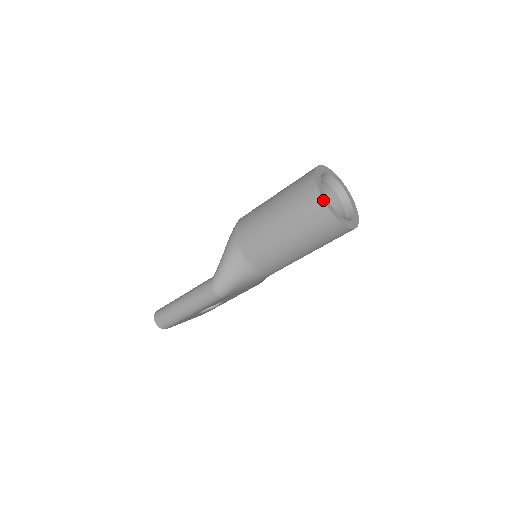
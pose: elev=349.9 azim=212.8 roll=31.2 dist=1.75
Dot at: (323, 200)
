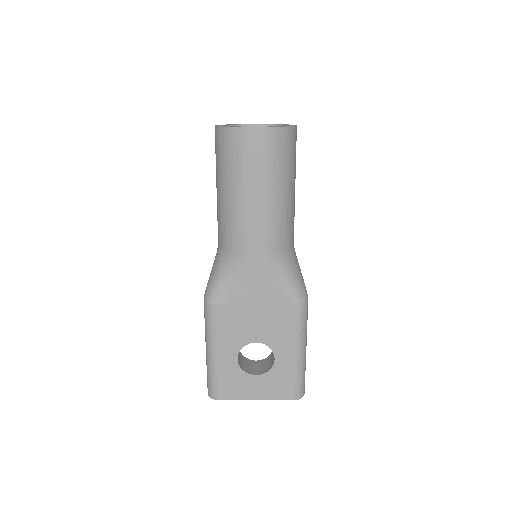
Dot at: occluded
